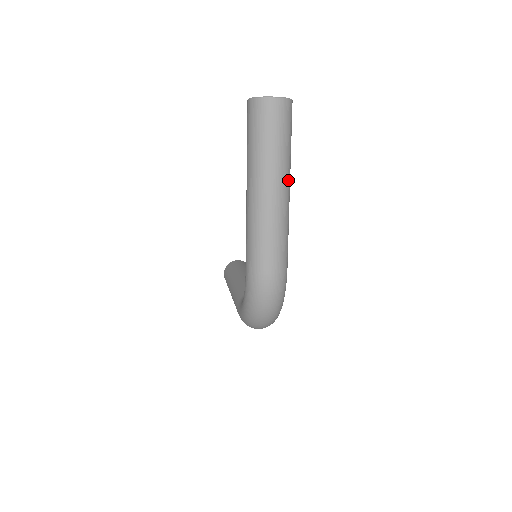
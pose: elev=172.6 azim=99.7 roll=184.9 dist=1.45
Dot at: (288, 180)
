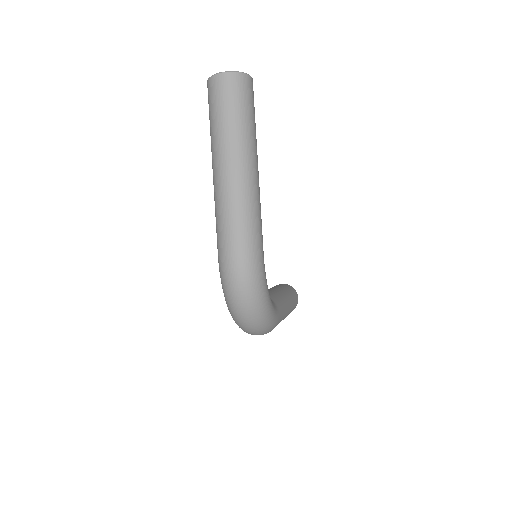
Dot at: (249, 155)
